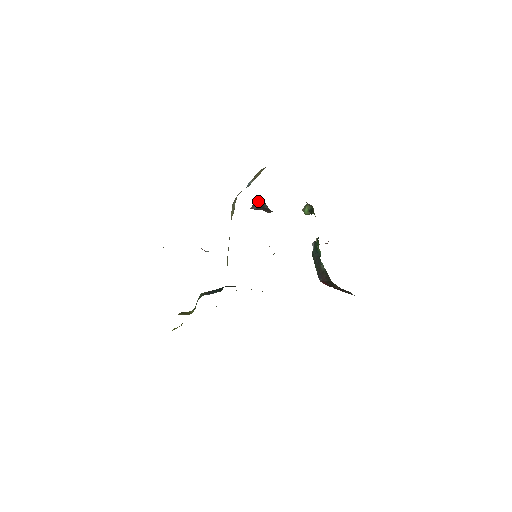
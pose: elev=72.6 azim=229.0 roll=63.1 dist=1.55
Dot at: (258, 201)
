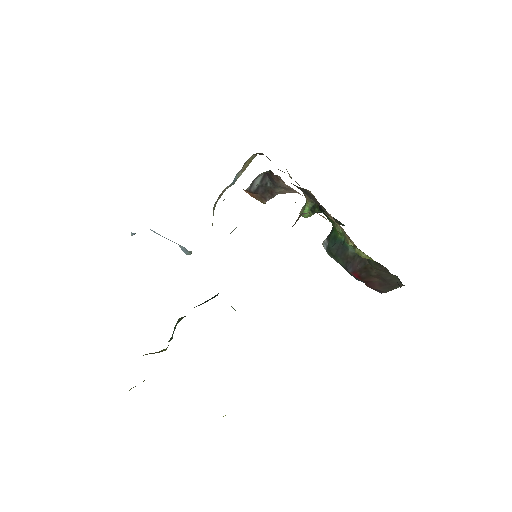
Dot at: (259, 175)
